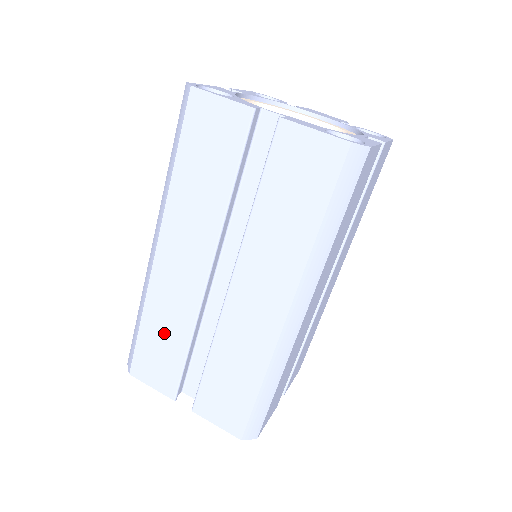
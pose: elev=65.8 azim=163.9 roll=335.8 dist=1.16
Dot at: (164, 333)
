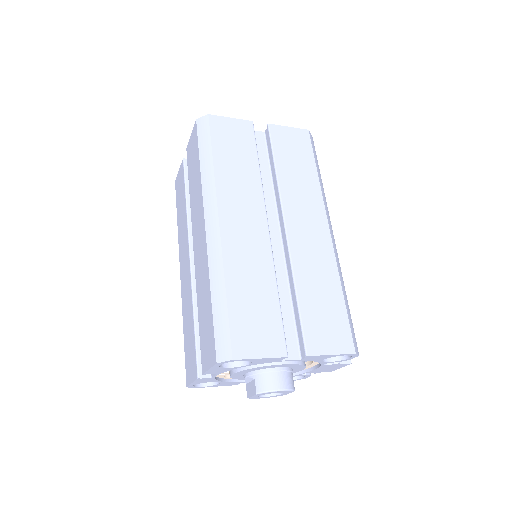
Dot at: (188, 325)
